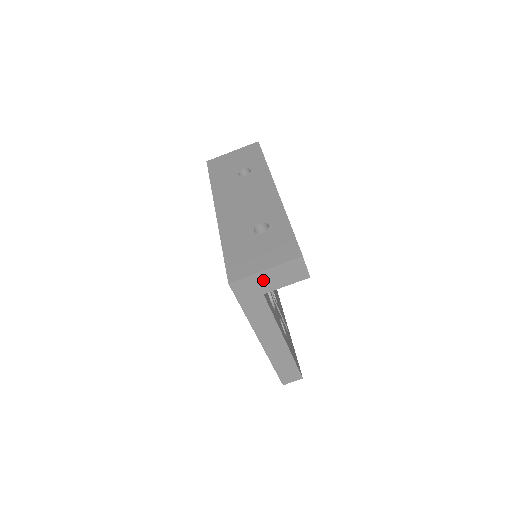
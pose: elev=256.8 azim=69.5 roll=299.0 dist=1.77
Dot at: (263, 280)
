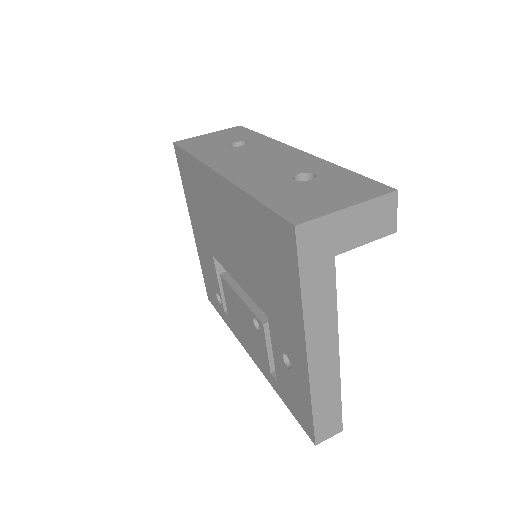
Dot at: (341, 227)
